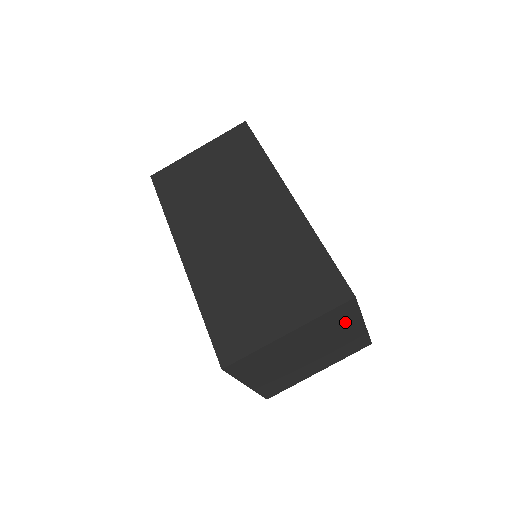
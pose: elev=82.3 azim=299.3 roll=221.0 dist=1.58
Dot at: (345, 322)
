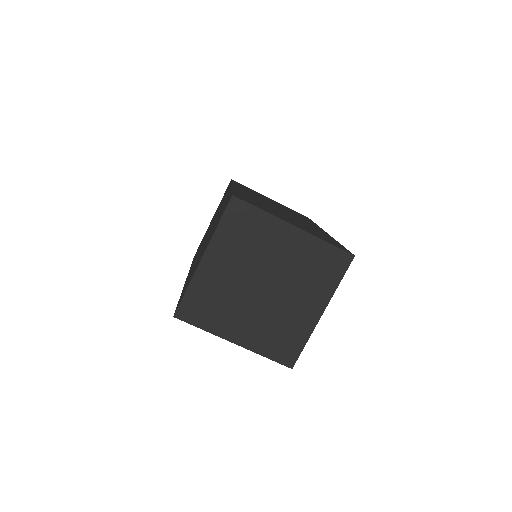
Dot at: (320, 284)
